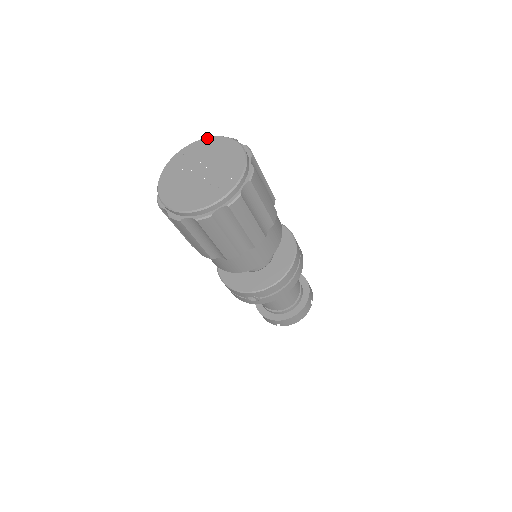
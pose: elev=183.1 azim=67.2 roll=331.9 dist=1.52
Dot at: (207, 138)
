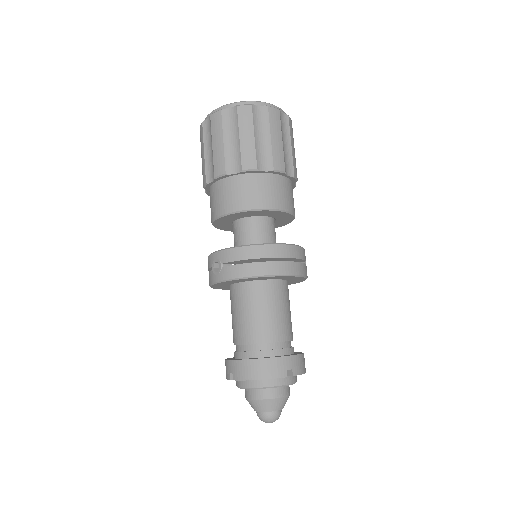
Dot at: occluded
